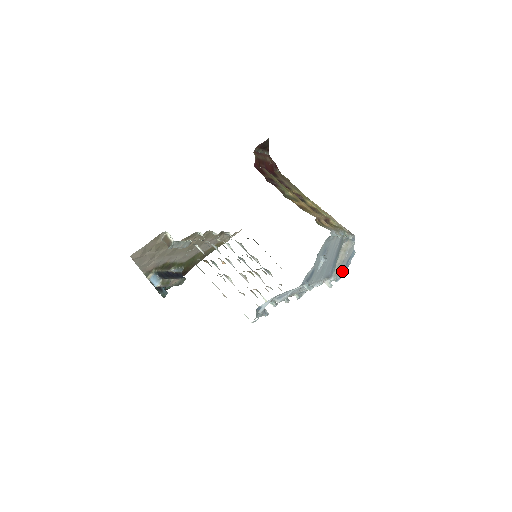
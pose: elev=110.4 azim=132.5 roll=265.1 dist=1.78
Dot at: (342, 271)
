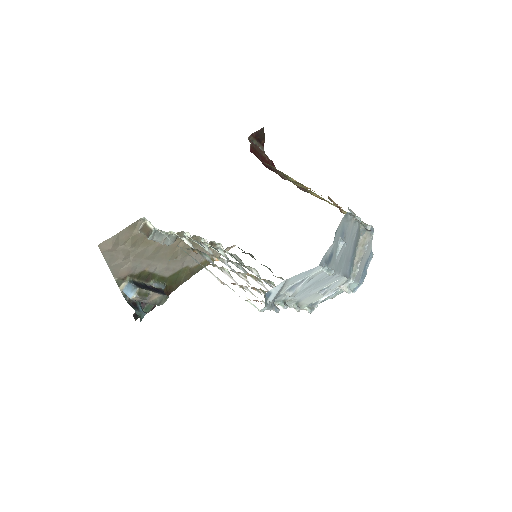
Dot at: (360, 277)
